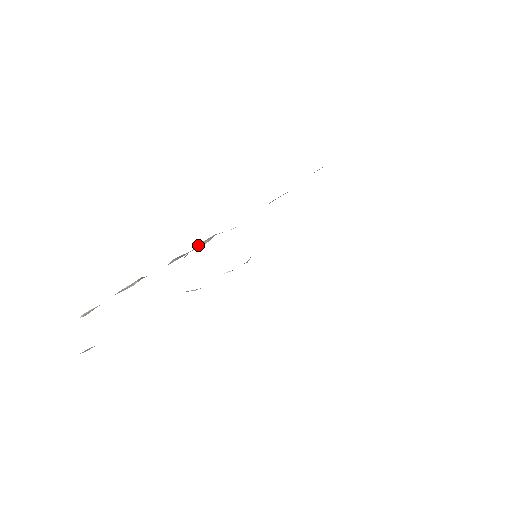
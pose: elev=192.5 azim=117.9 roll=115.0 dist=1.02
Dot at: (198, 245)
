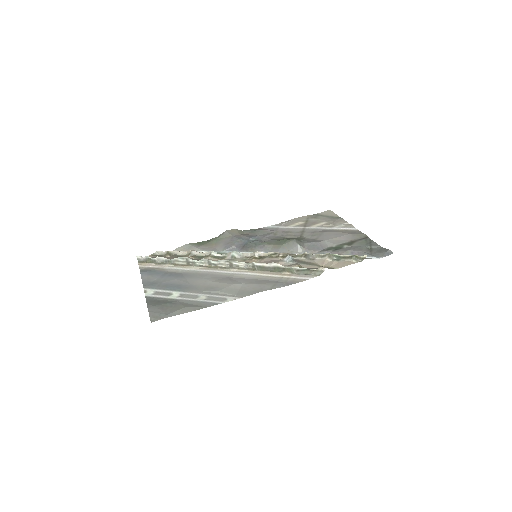
Dot at: (221, 263)
